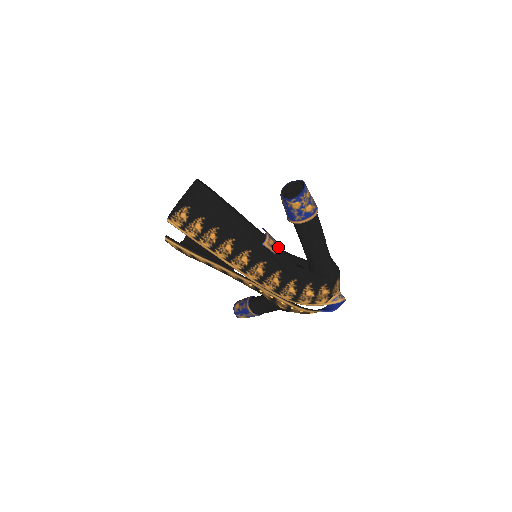
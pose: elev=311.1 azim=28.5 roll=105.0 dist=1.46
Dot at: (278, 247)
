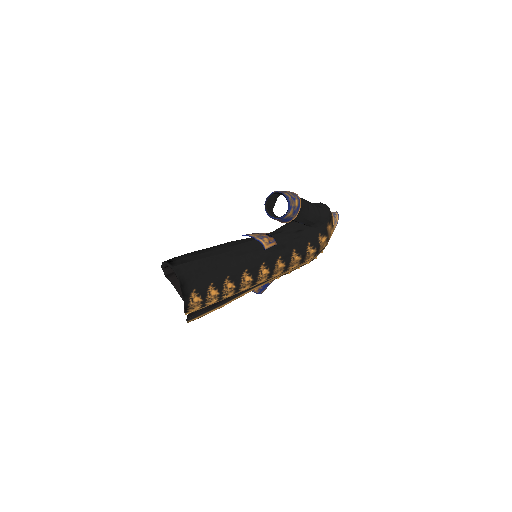
Dot at: (271, 236)
